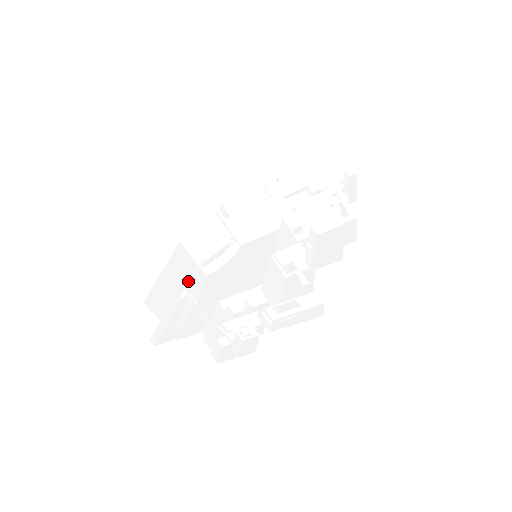
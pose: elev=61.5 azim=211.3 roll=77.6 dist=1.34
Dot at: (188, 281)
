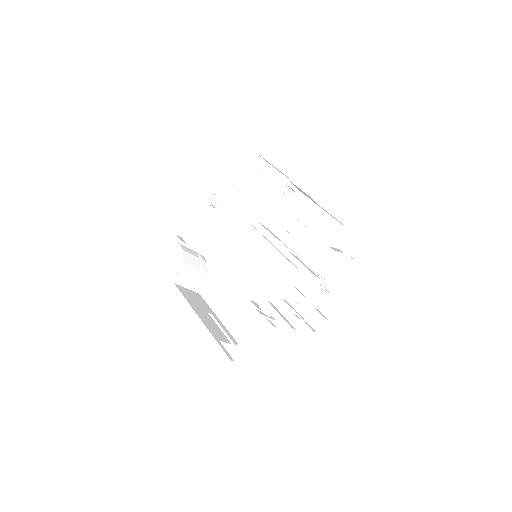
Dot at: (202, 306)
